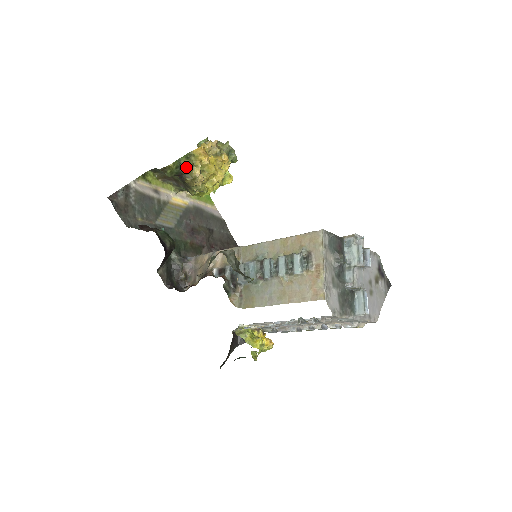
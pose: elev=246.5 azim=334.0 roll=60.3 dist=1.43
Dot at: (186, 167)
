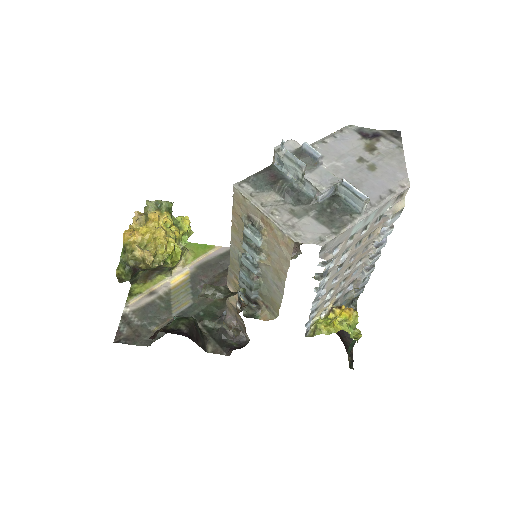
Dot at: (129, 260)
